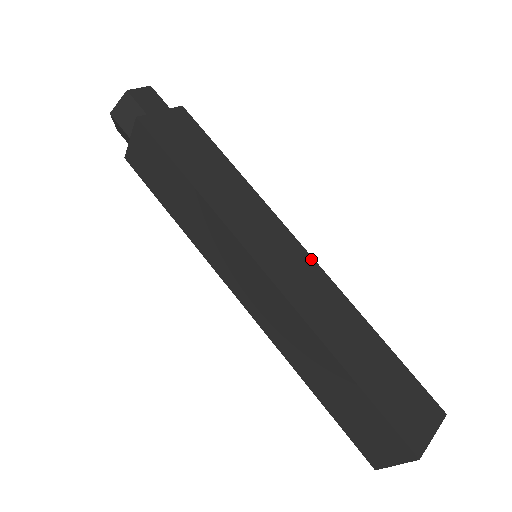
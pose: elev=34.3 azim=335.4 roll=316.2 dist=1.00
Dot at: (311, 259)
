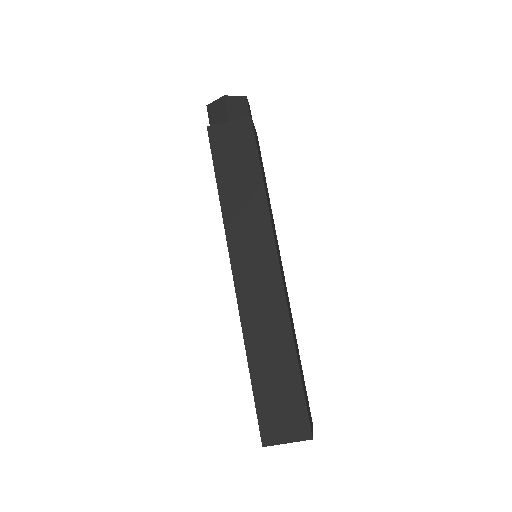
Dot at: (285, 282)
